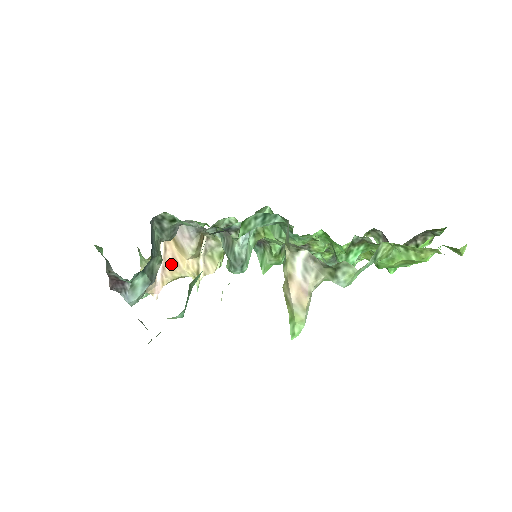
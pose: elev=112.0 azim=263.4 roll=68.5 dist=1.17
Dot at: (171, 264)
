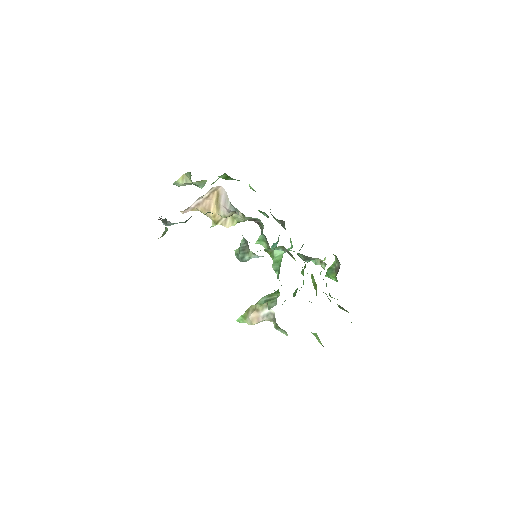
Dot at: (205, 206)
